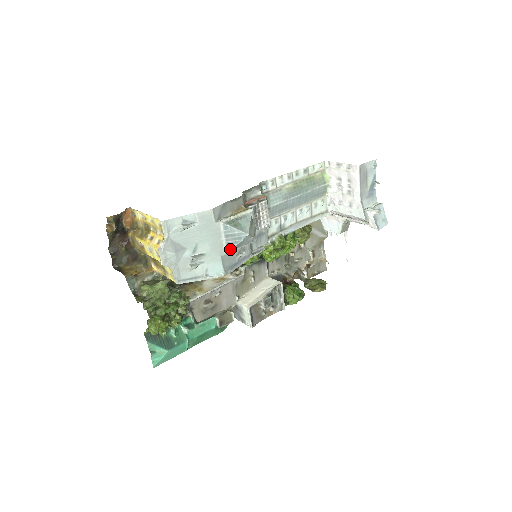
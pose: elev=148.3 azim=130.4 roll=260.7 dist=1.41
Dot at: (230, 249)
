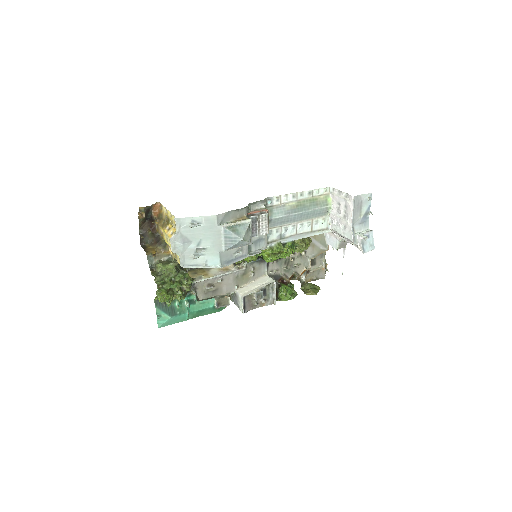
Dot at: (227, 248)
